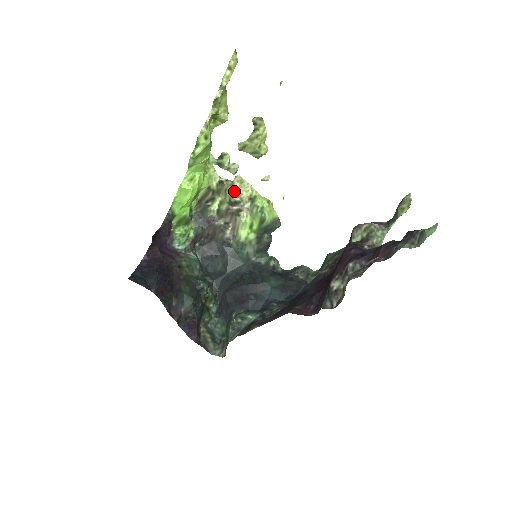
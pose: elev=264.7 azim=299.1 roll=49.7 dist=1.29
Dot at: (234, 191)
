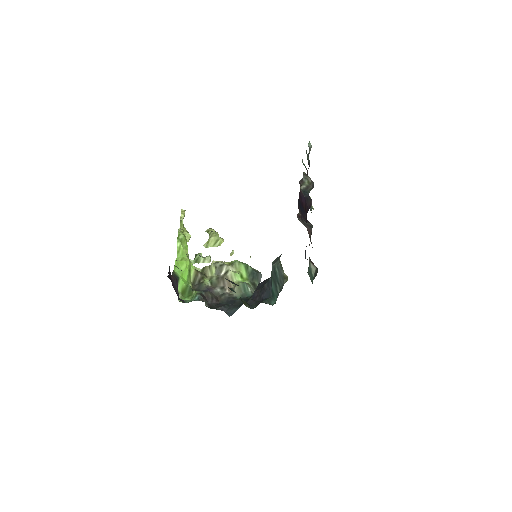
Dot at: (215, 262)
